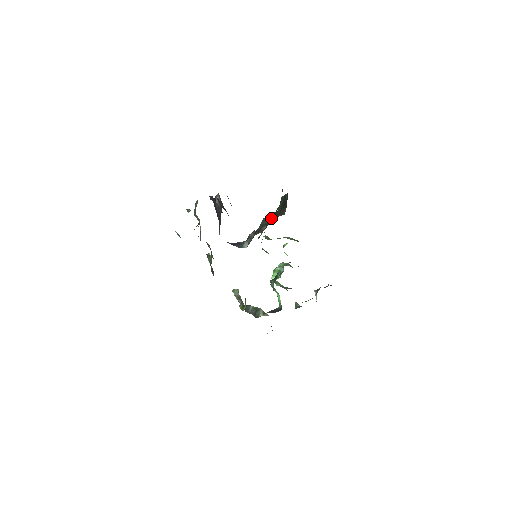
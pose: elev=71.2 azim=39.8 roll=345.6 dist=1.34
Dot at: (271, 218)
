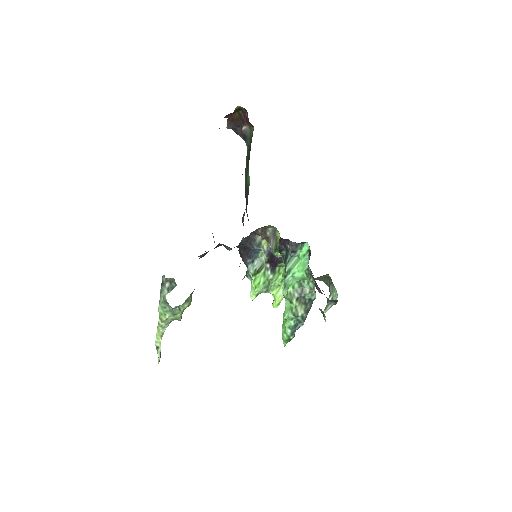
Dot at: occluded
